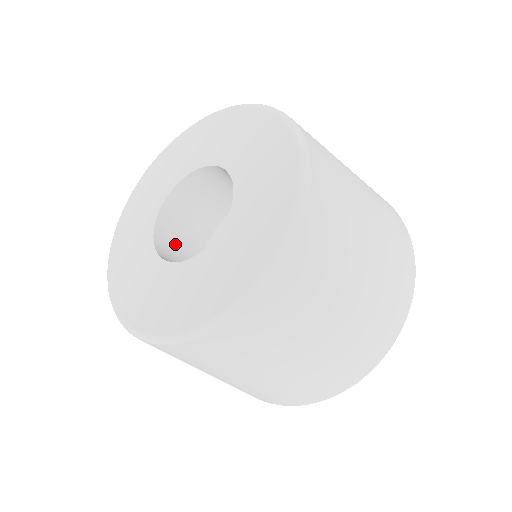
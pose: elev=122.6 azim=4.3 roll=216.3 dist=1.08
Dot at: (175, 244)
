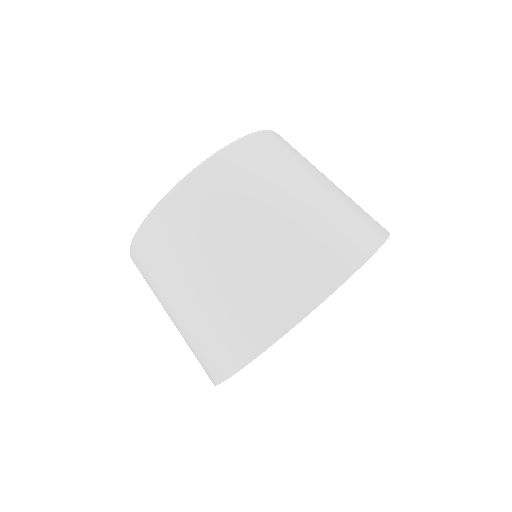
Dot at: occluded
